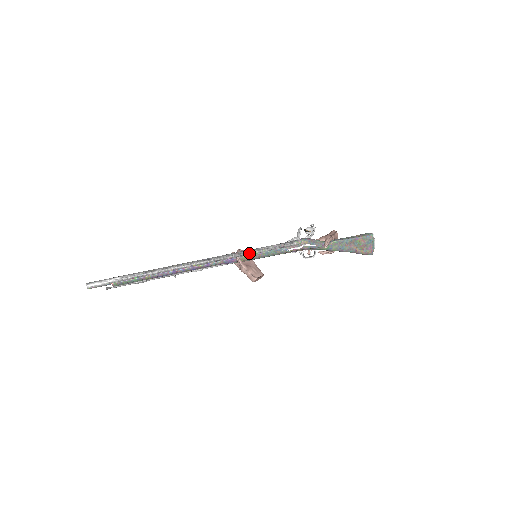
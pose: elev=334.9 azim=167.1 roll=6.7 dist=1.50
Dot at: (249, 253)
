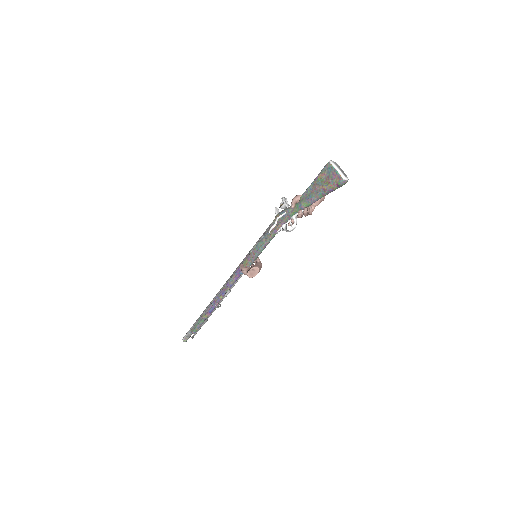
Dot at: (247, 256)
